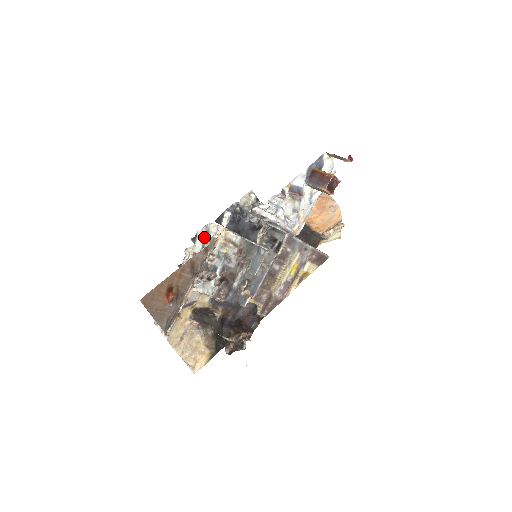
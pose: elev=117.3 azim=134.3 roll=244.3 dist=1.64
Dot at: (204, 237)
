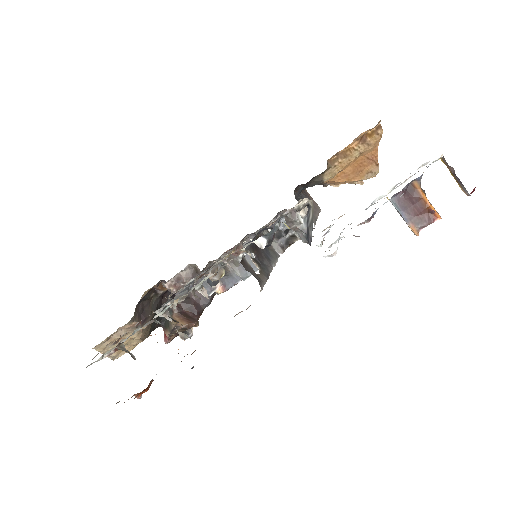
Dot at: (210, 276)
